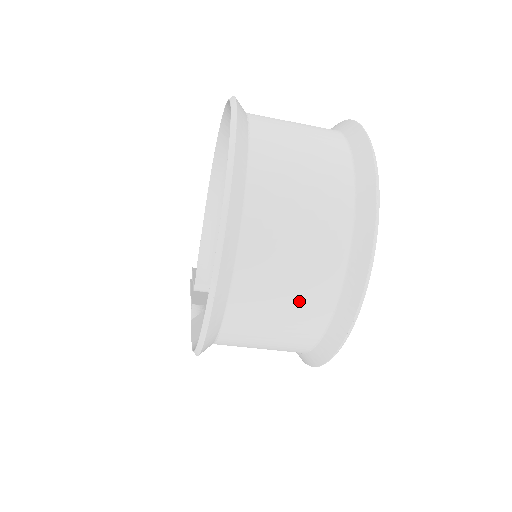
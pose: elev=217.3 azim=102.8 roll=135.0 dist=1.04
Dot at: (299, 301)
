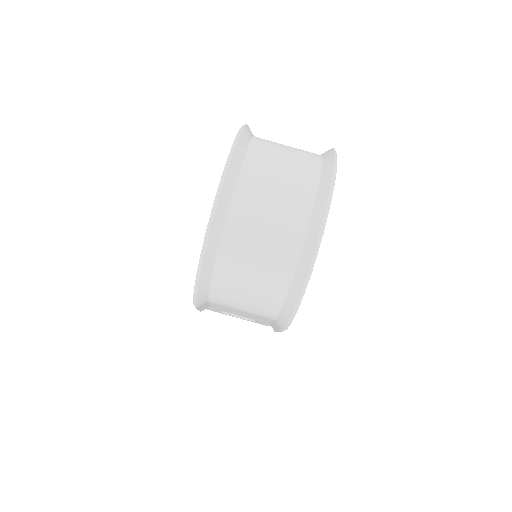
Dot at: (273, 246)
